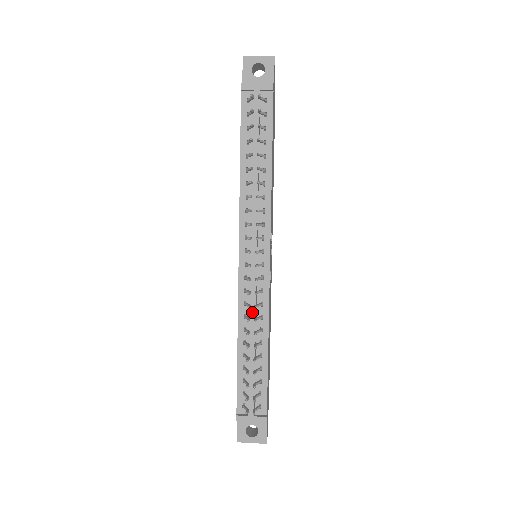
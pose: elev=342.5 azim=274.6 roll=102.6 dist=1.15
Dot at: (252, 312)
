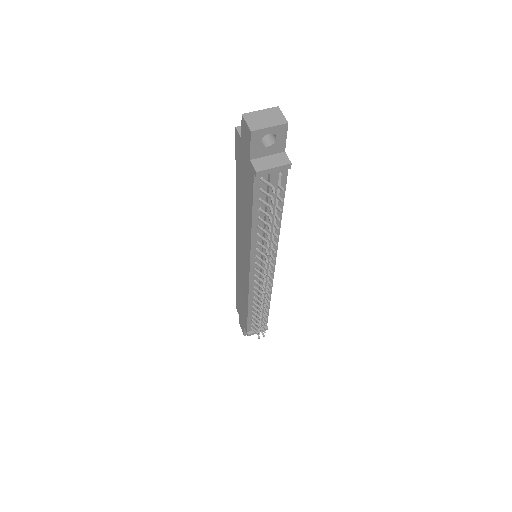
Dot at: (261, 296)
